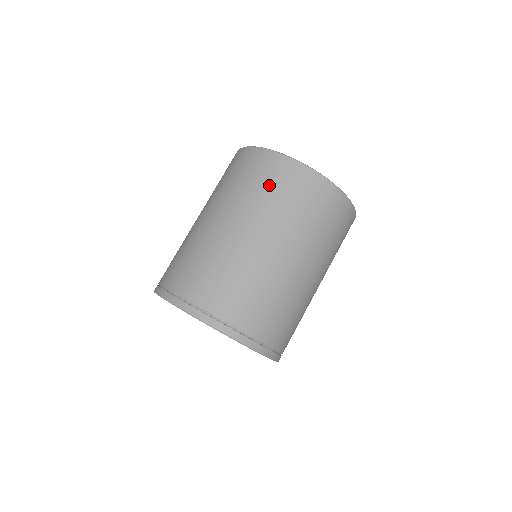
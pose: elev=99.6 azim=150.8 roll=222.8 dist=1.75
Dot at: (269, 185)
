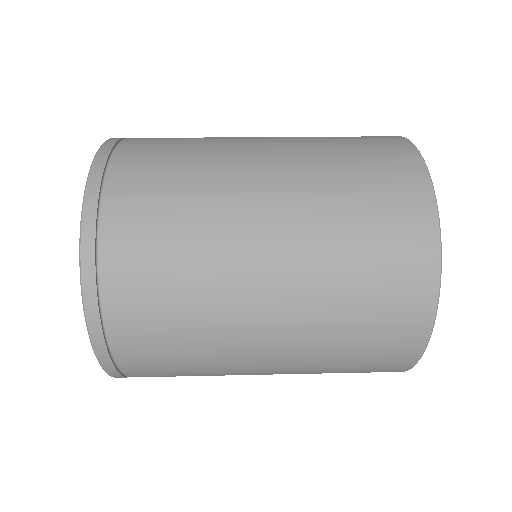
Dot at: (369, 203)
